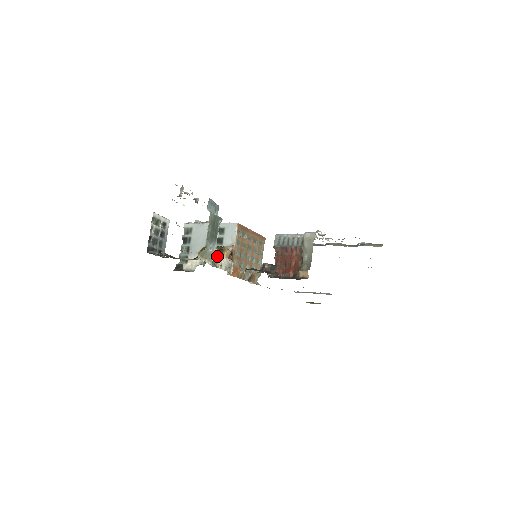
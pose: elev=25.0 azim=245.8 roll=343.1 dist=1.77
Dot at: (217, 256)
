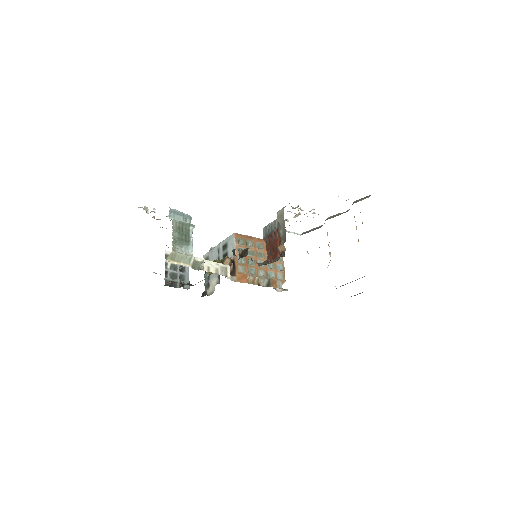
Dot at: (199, 260)
